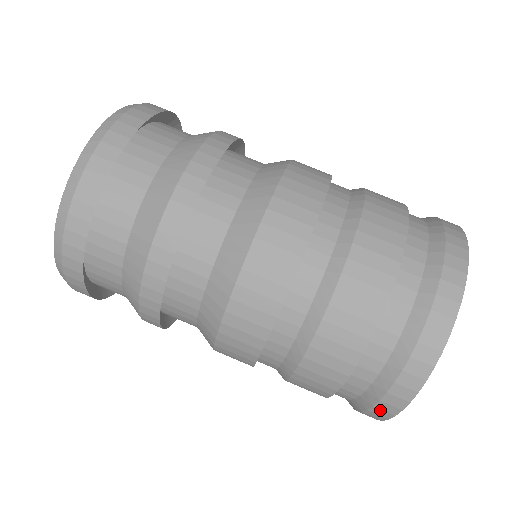
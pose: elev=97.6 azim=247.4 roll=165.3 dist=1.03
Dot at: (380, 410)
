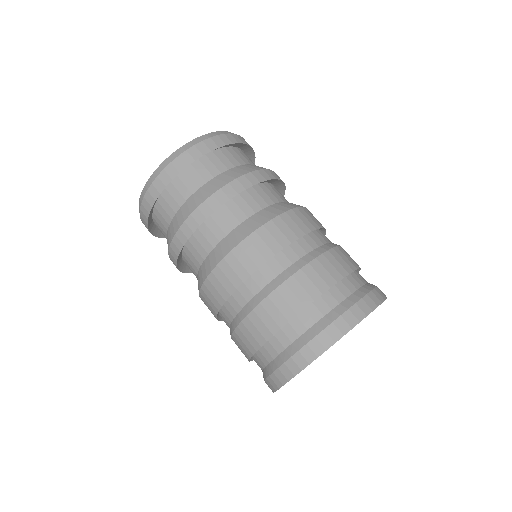
Dot at: occluded
